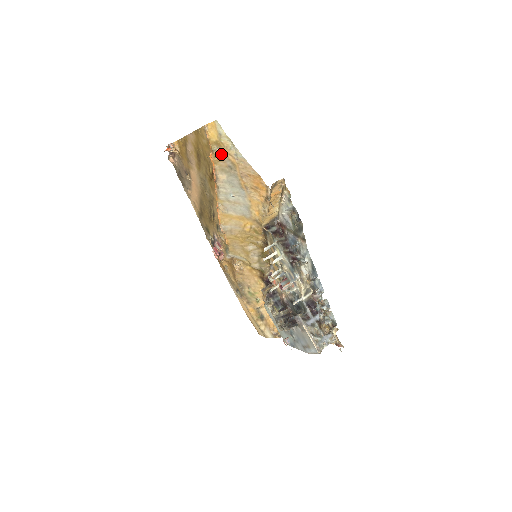
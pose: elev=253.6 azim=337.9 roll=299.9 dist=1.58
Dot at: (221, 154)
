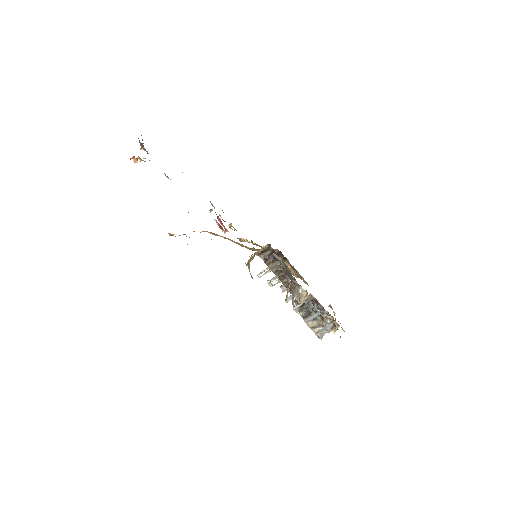
Dot at: occluded
